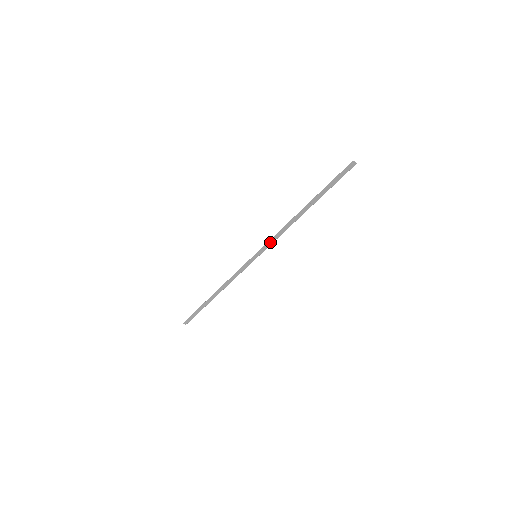
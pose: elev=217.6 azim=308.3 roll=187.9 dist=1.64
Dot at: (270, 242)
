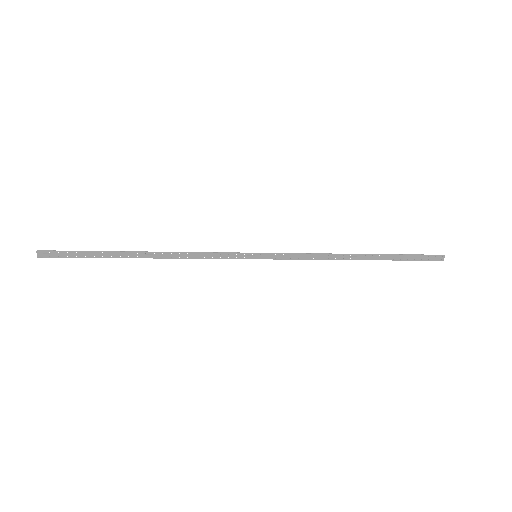
Dot at: (290, 255)
